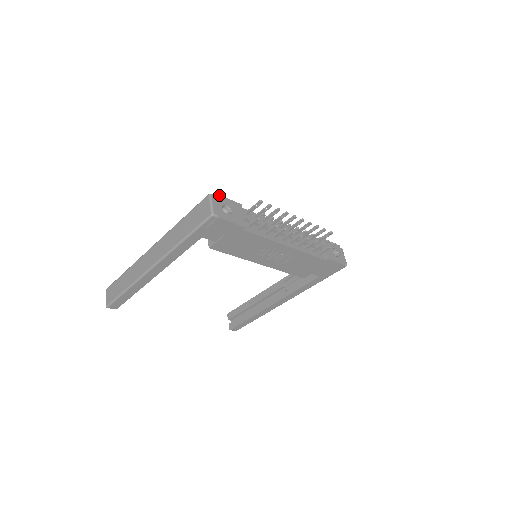
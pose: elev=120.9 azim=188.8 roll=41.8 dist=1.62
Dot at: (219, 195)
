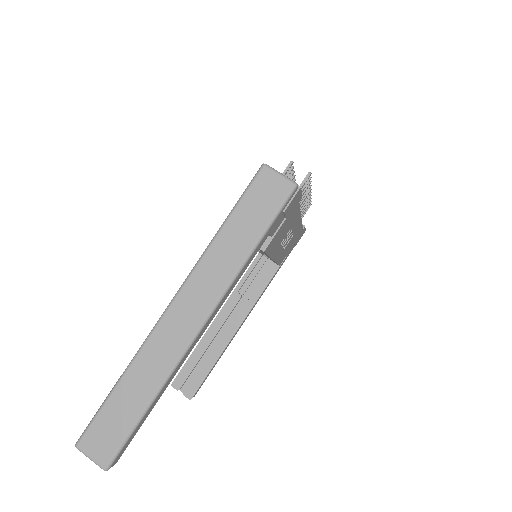
Dot at: occluded
